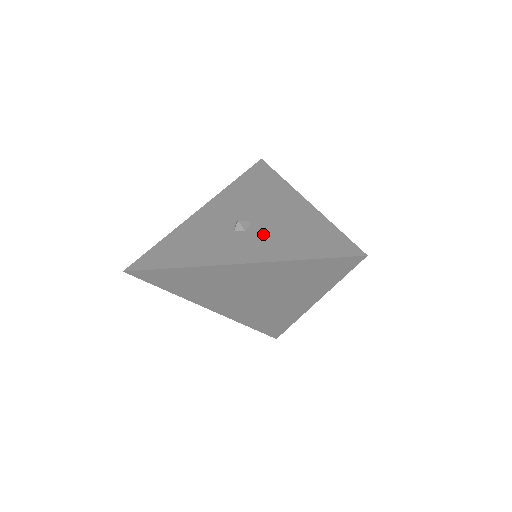
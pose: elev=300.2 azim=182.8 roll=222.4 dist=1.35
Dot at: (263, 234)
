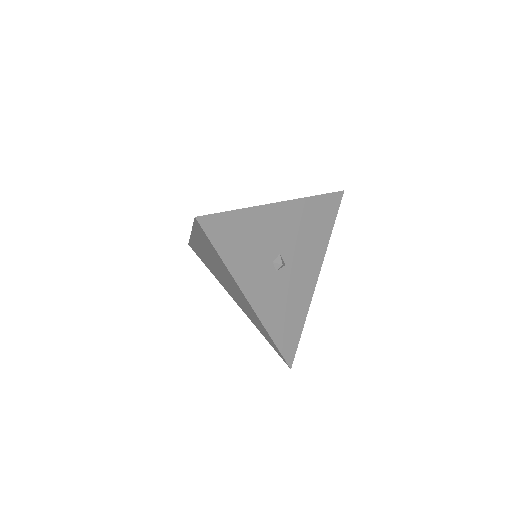
Dot at: (279, 288)
